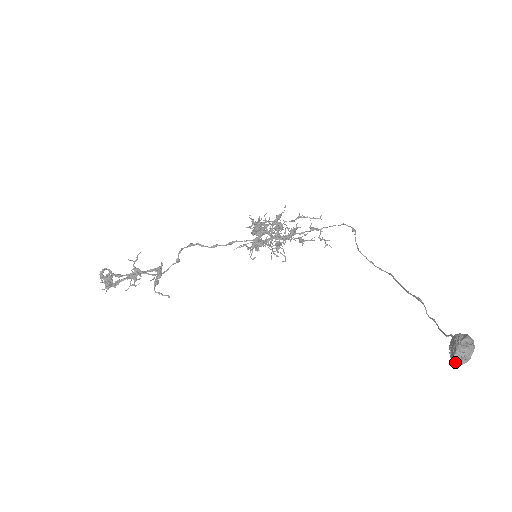
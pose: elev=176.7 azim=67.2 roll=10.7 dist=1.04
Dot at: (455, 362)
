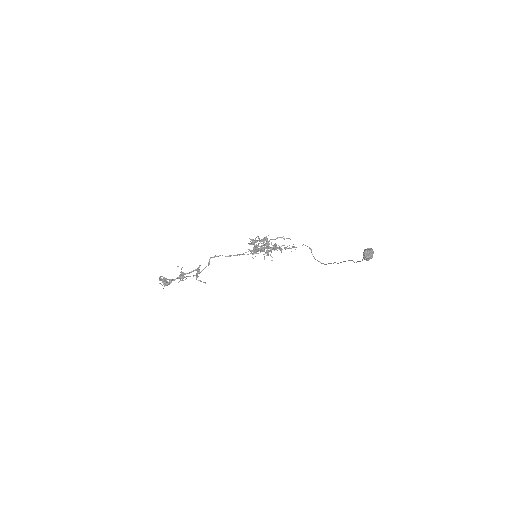
Dot at: (365, 257)
